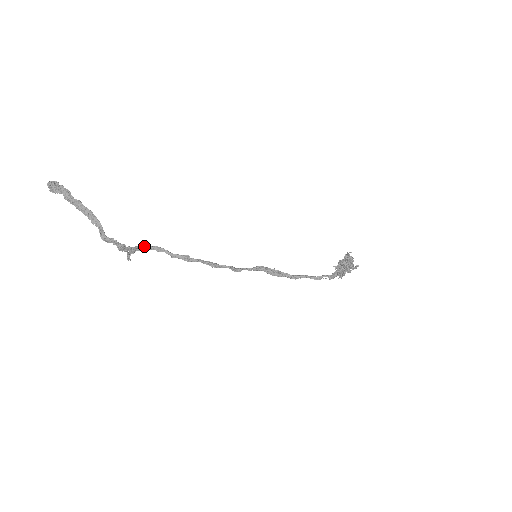
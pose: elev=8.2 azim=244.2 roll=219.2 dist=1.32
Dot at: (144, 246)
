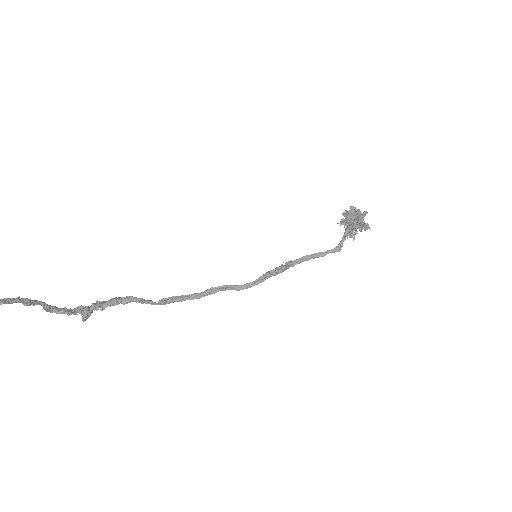
Dot at: (116, 304)
